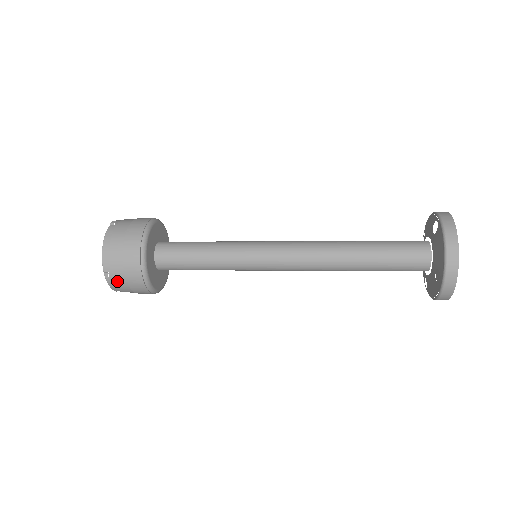
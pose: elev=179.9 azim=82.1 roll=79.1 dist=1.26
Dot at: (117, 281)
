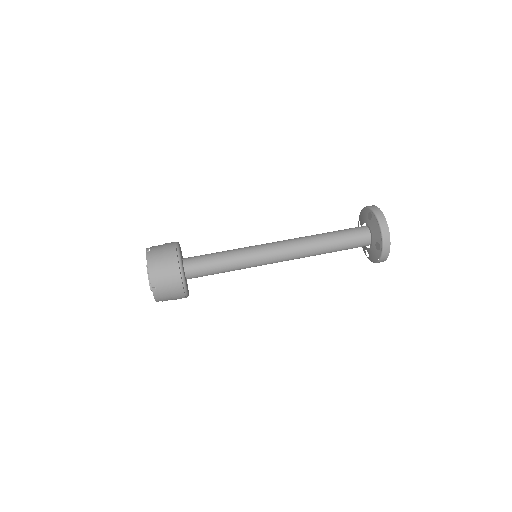
Dot at: (162, 292)
